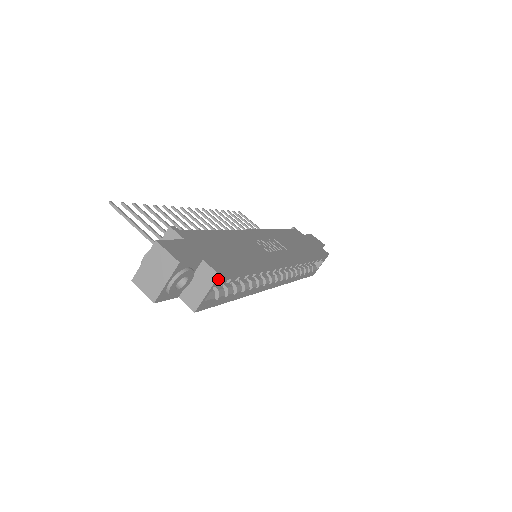
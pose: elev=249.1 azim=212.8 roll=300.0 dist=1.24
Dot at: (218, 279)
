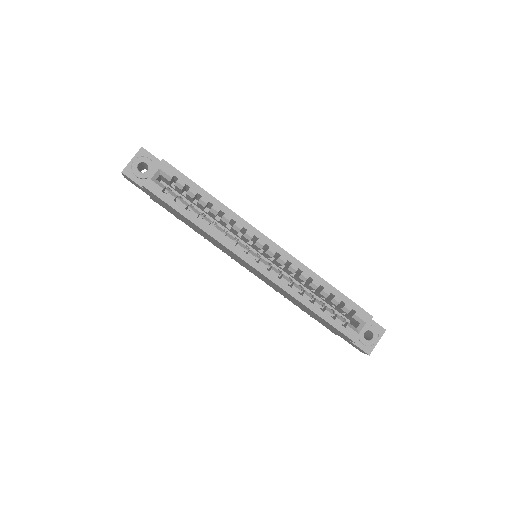
Dot at: (162, 164)
